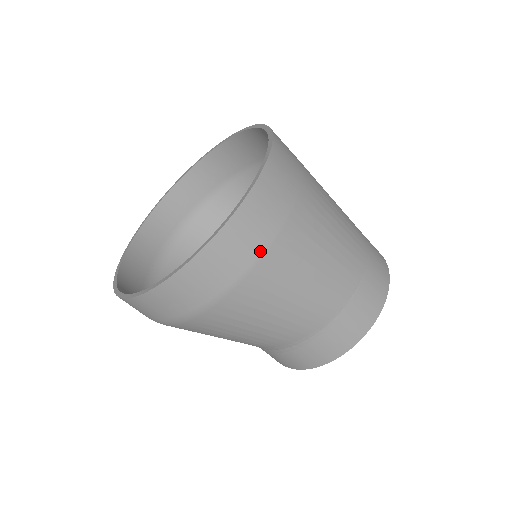
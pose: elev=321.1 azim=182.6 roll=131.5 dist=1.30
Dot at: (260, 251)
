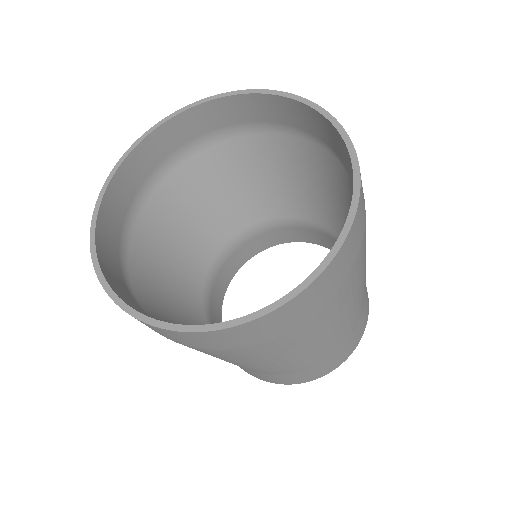
Dot at: (185, 344)
